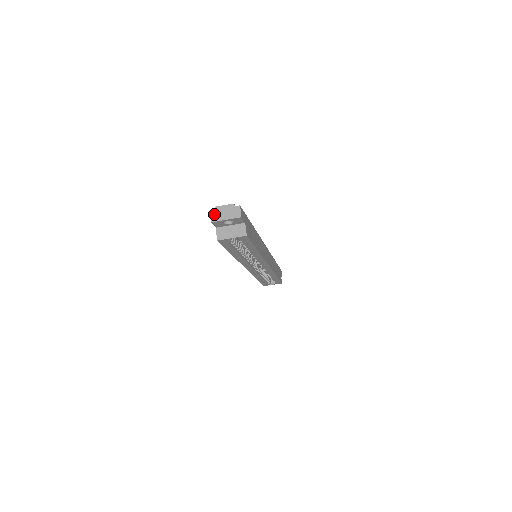
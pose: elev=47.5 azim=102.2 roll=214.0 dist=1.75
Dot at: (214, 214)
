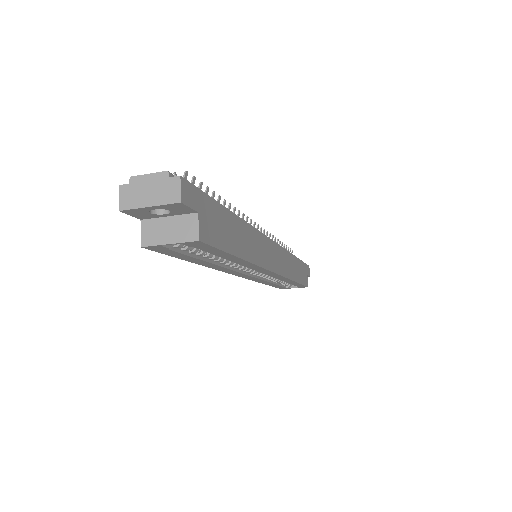
Dot at: (127, 193)
